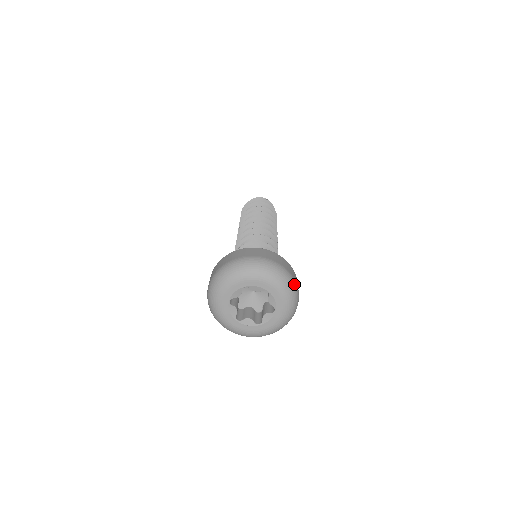
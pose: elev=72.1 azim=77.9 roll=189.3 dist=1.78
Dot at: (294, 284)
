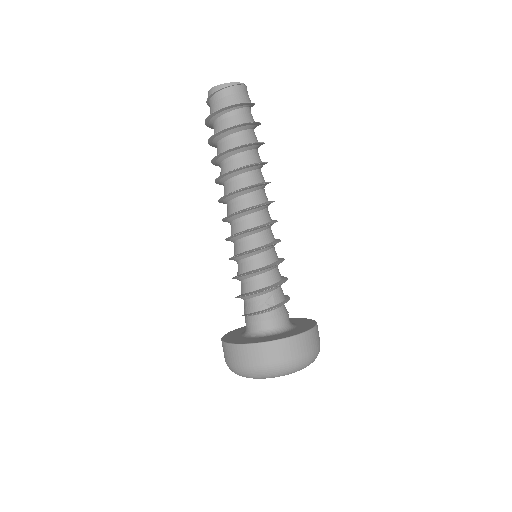
Dot at: (306, 360)
